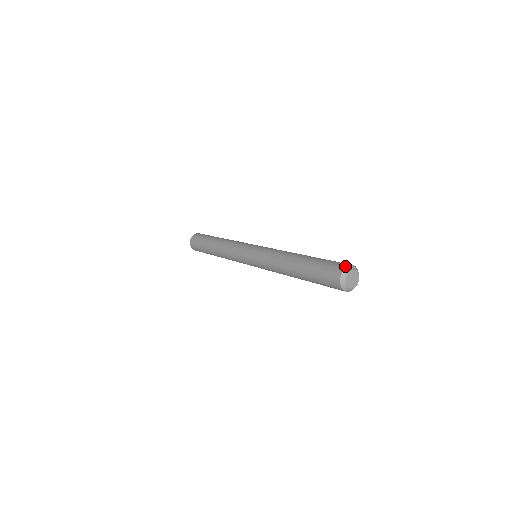
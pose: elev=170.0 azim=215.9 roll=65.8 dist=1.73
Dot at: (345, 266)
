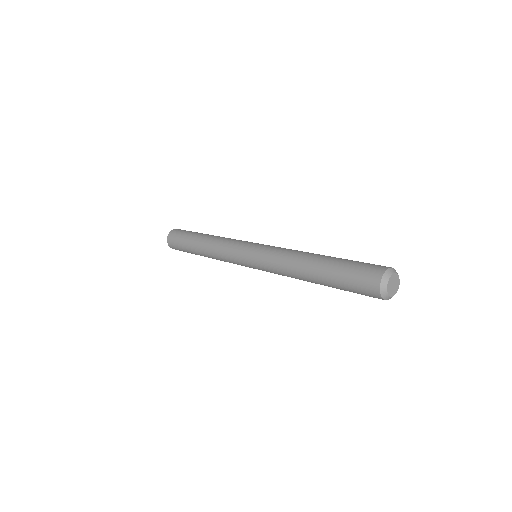
Dot at: (379, 282)
